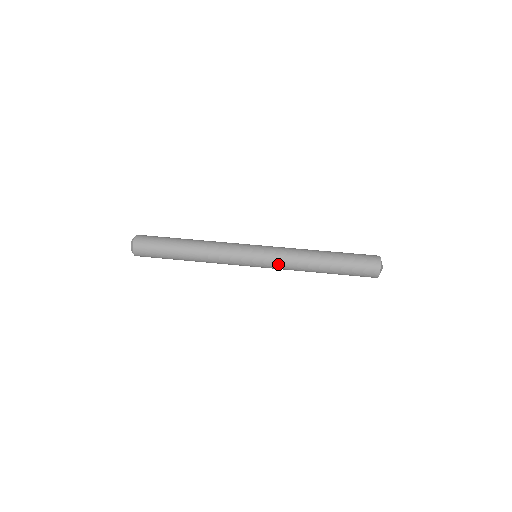
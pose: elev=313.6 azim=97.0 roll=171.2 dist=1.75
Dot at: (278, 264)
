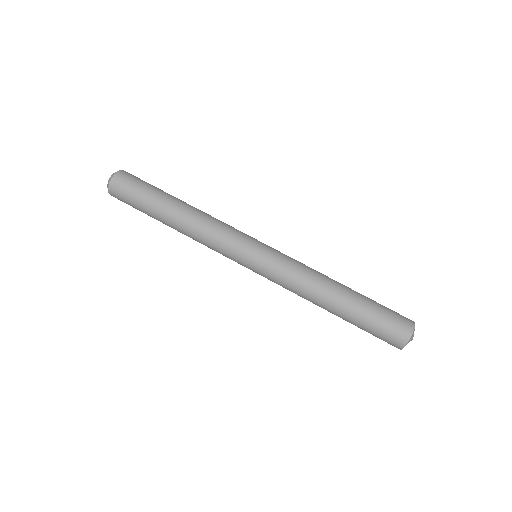
Dot at: occluded
